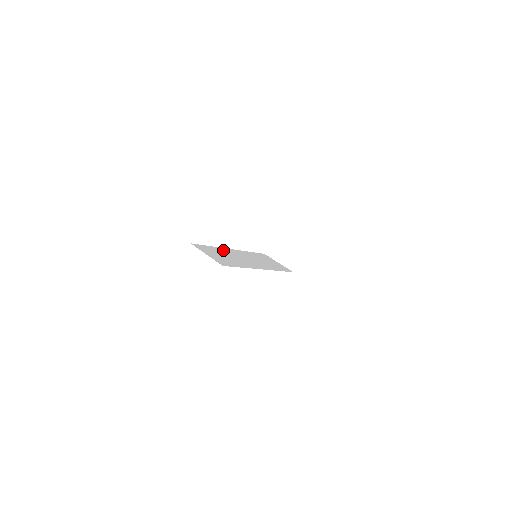
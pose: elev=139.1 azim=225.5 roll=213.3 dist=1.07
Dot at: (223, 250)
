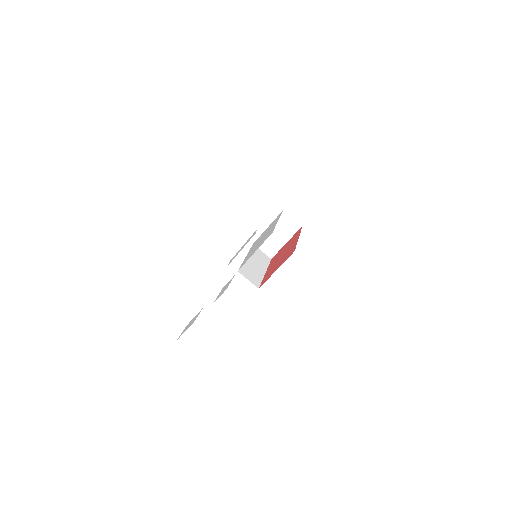
Dot at: (246, 264)
